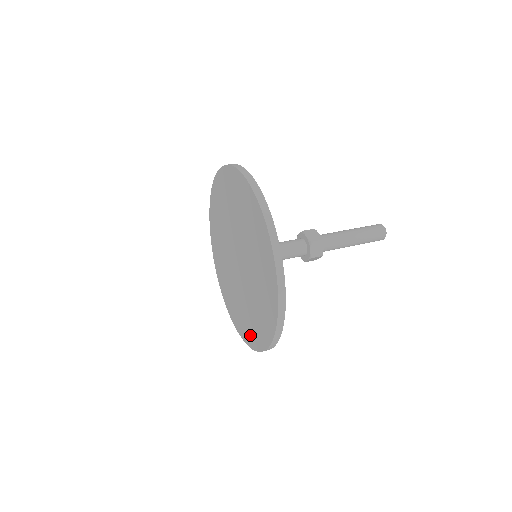
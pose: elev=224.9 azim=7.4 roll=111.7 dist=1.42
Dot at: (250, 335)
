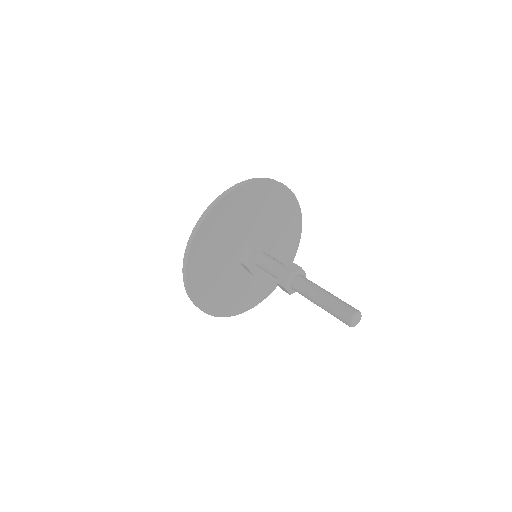
Dot at: occluded
